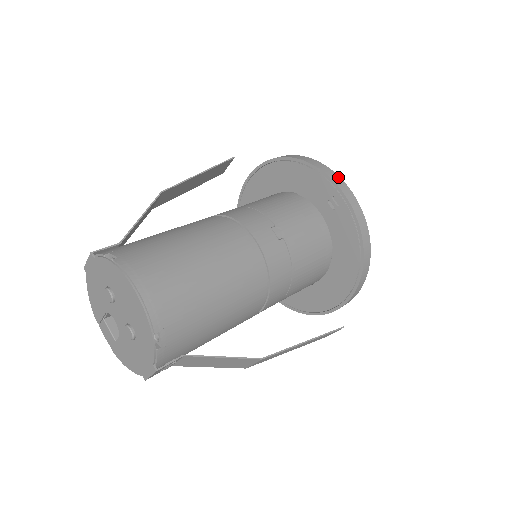
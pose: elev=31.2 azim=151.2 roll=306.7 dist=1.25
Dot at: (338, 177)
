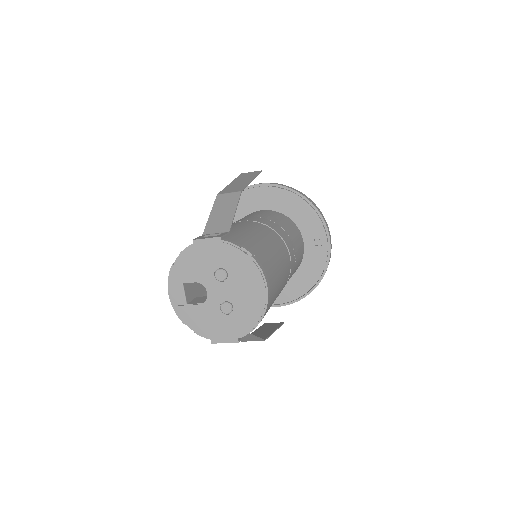
Dot at: occluded
